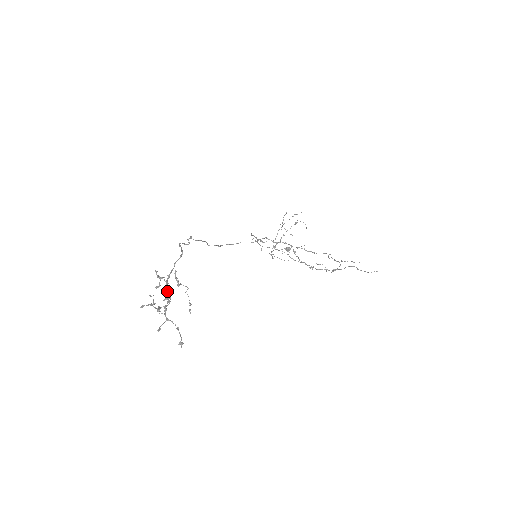
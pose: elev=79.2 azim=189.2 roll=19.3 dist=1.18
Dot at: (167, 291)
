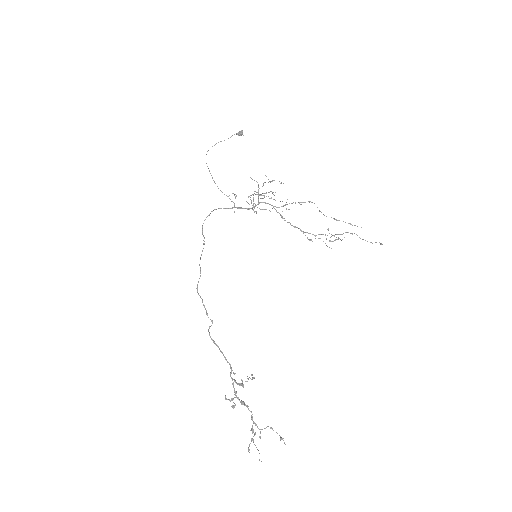
Dot at: (243, 404)
